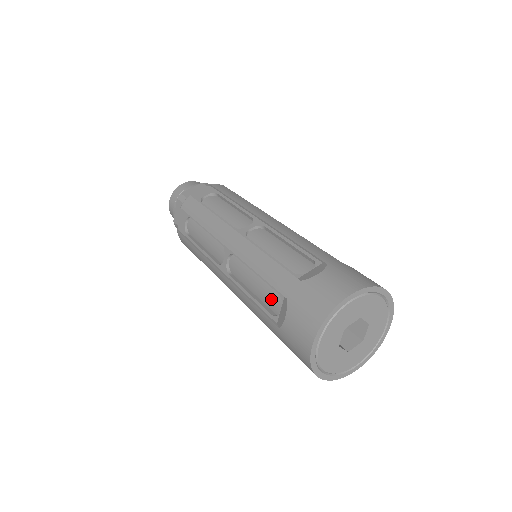
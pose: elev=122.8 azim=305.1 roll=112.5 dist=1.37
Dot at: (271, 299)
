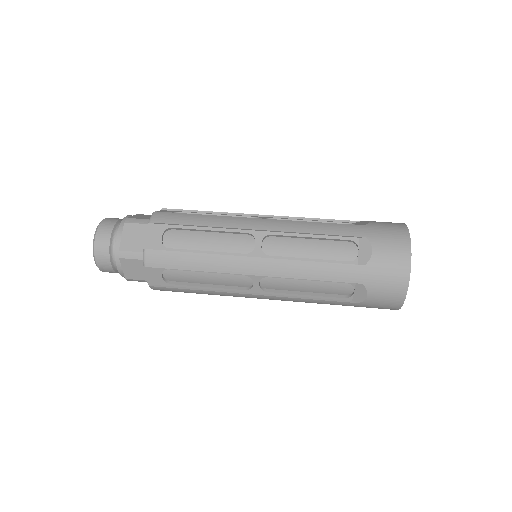
Dot at: (335, 289)
